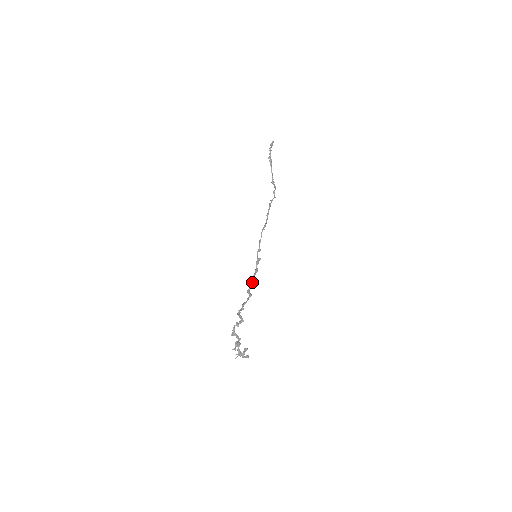
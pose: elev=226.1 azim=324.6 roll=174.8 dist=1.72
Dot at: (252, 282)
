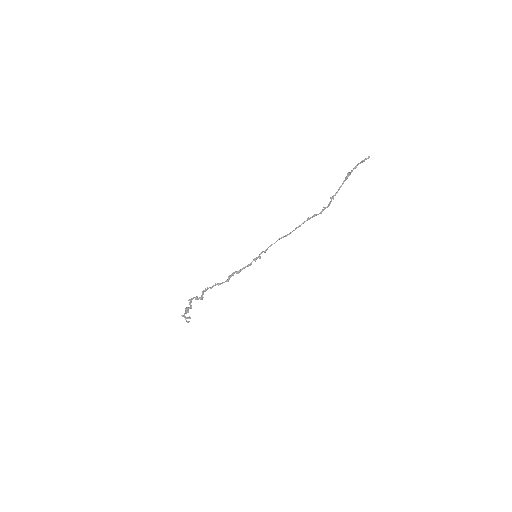
Dot at: (238, 271)
